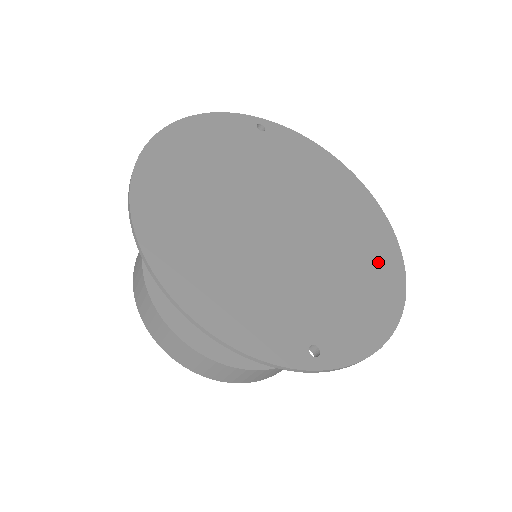
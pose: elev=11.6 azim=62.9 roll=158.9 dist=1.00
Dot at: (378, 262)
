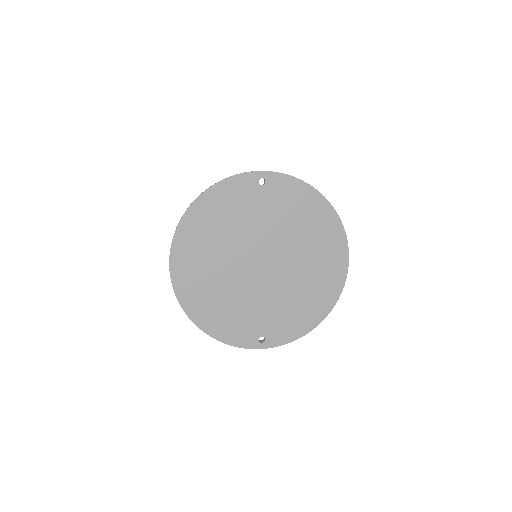
Dot at: (324, 282)
